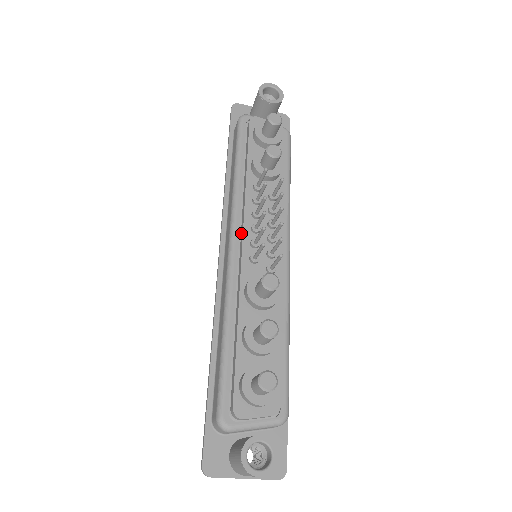
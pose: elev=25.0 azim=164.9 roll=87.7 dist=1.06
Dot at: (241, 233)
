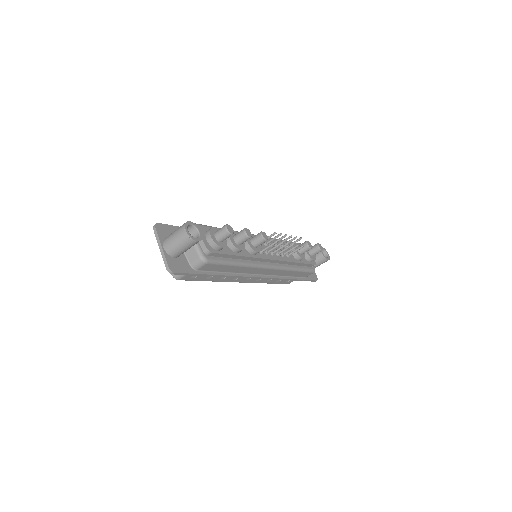
Dot at: occluded
